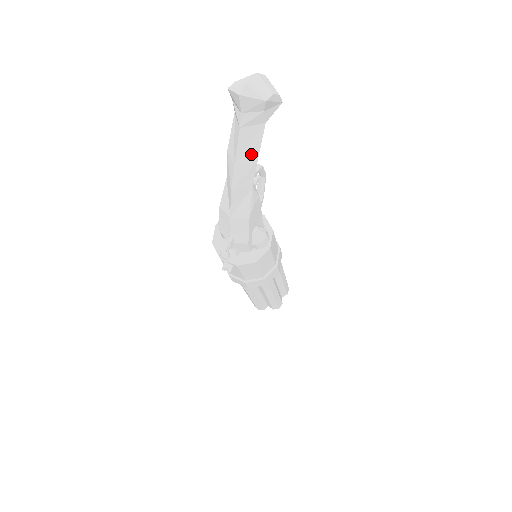
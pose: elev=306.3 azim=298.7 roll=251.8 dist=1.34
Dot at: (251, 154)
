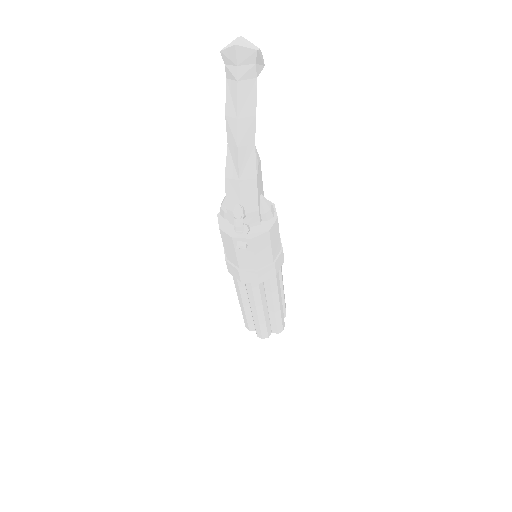
Dot at: (250, 108)
